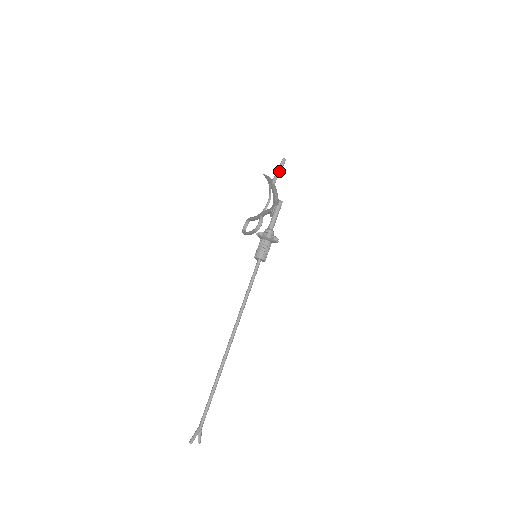
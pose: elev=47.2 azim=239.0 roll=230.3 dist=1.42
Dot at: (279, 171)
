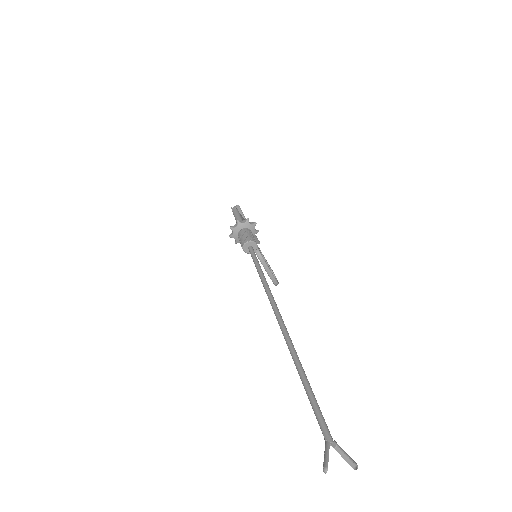
Dot at: (241, 214)
